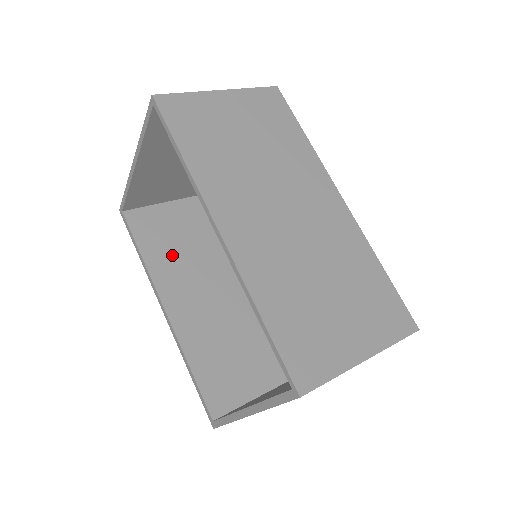
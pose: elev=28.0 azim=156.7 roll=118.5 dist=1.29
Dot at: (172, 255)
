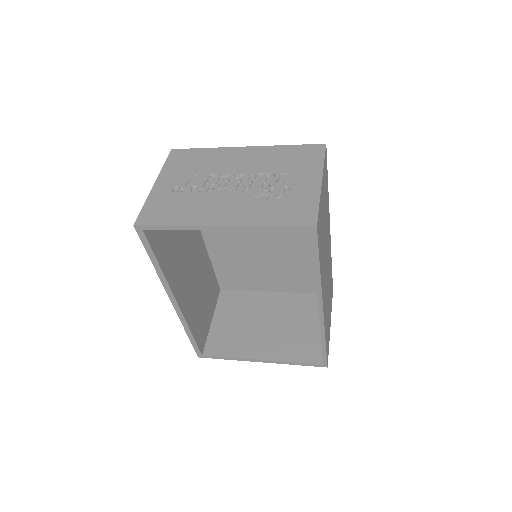
Dot at: (172, 251)
